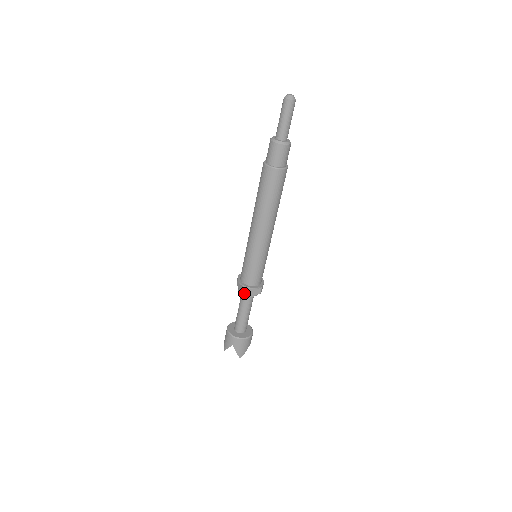
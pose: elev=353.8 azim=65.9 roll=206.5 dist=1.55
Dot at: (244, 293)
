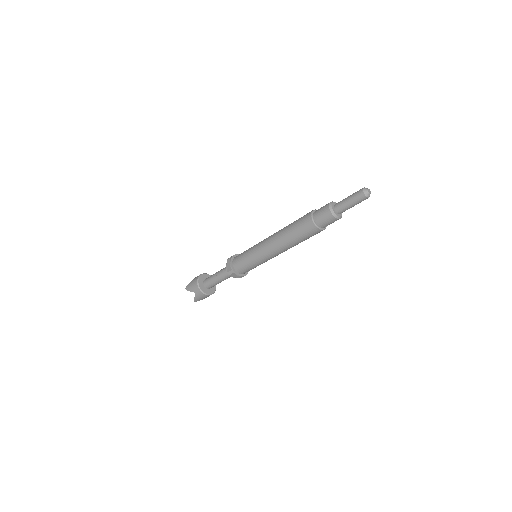
Dot at: (229, 274)
